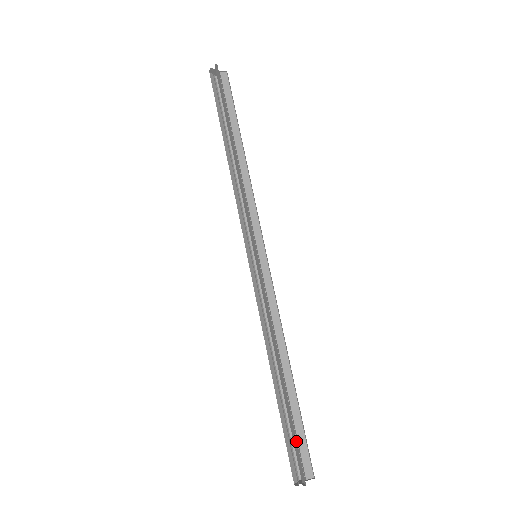
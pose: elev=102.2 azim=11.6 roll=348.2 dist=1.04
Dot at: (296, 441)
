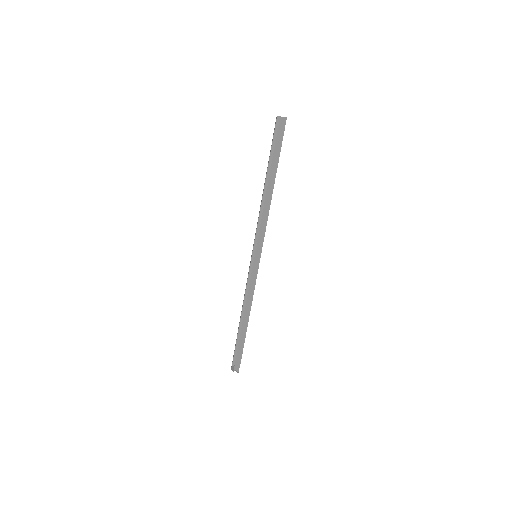
Dot at: (241, 354)
